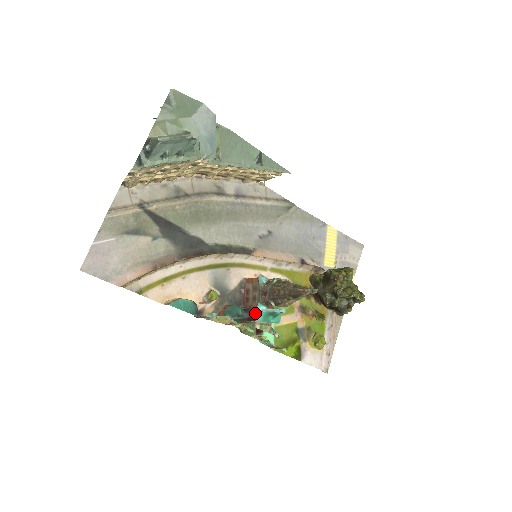
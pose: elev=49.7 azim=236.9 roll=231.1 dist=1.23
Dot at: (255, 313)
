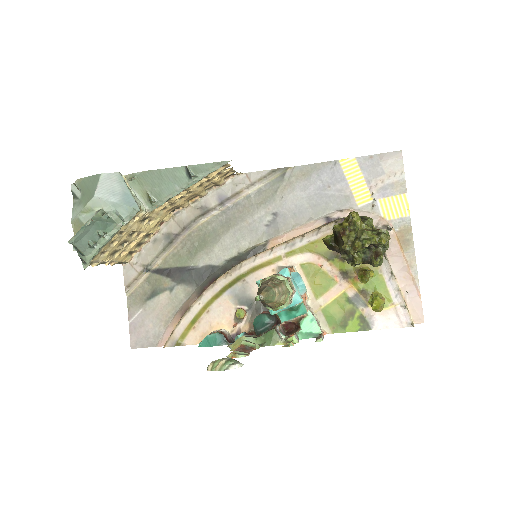
Dot at: (277, 315)
